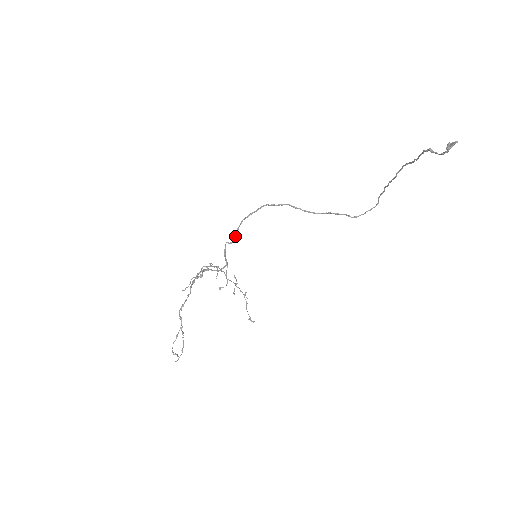
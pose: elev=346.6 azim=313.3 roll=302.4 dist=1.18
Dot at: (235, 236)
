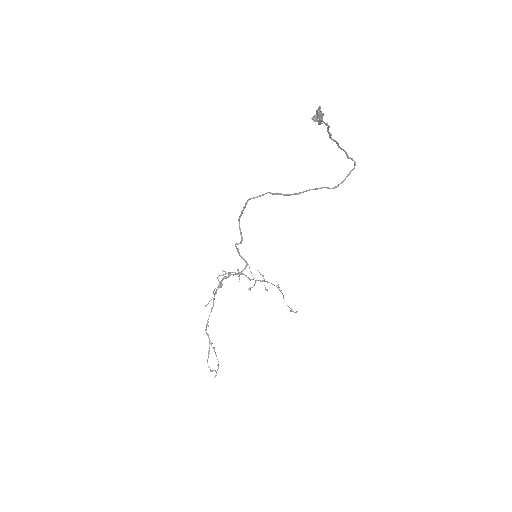
Dot at: (241, 236)
